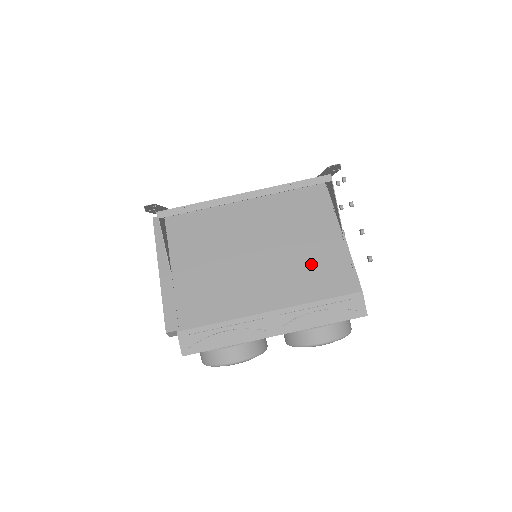
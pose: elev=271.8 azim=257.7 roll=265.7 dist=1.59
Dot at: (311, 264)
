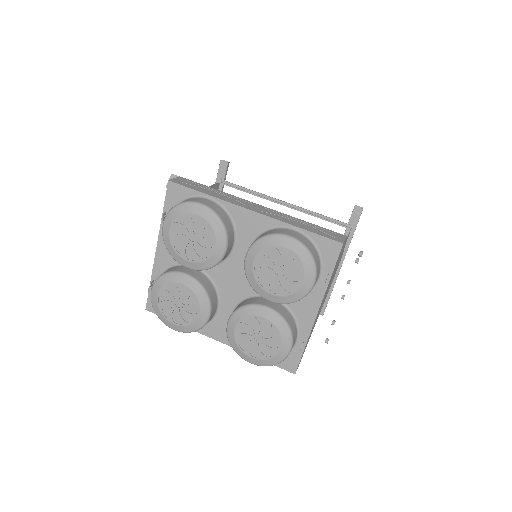
Dot at: occluded
